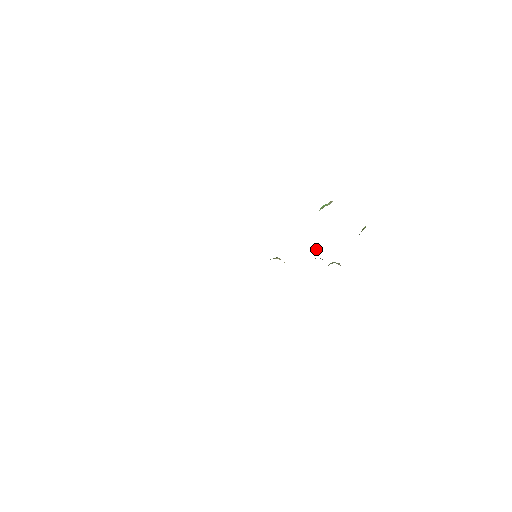
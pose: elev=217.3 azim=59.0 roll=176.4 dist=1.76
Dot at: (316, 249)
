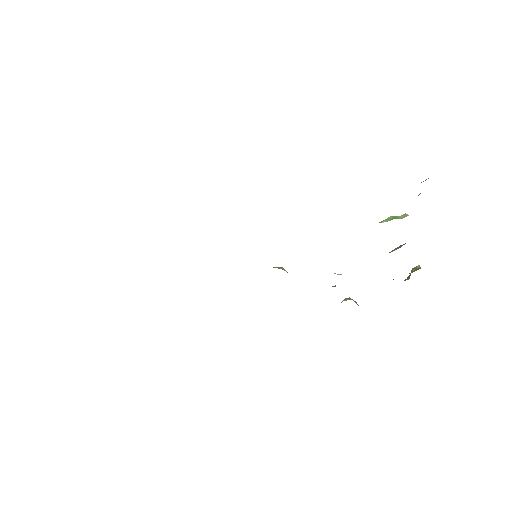
Dot at: occluded
